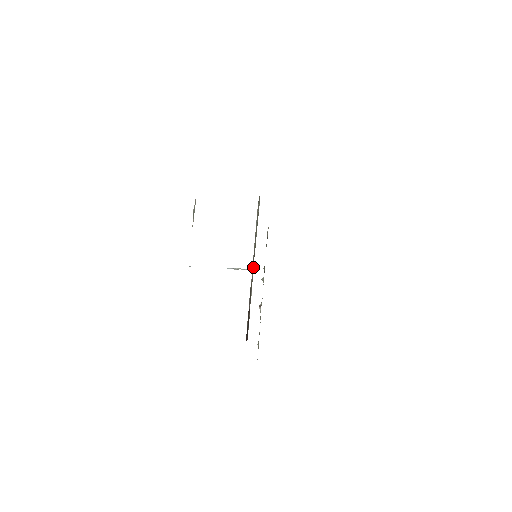
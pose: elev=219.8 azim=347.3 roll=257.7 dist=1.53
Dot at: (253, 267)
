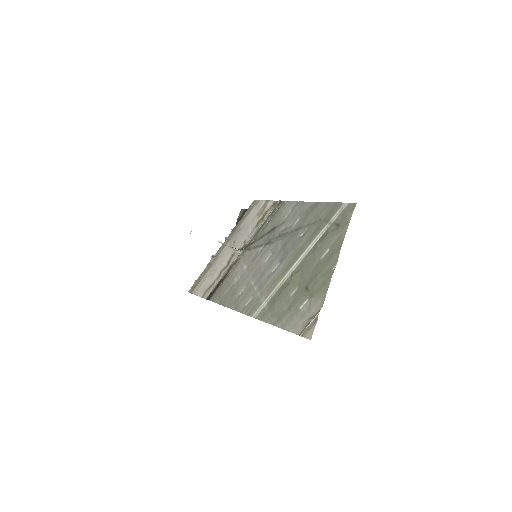
Dot at: (243, 253)
